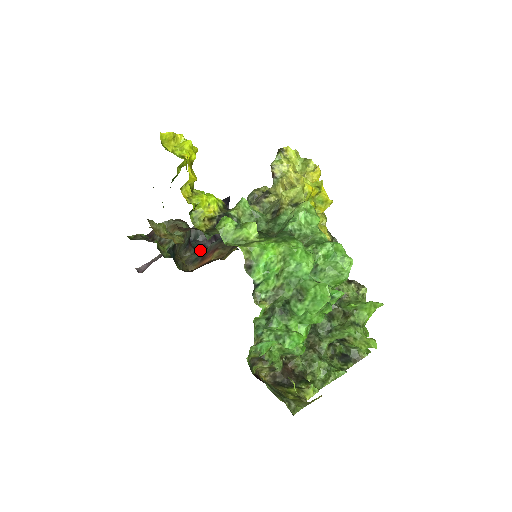
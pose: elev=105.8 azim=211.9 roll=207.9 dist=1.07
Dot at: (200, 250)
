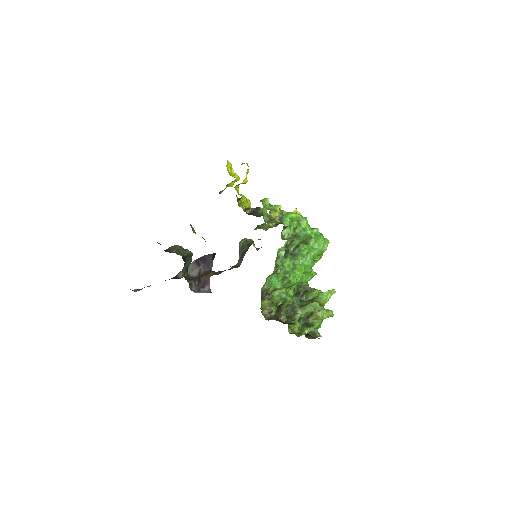
Dot at: occluded
